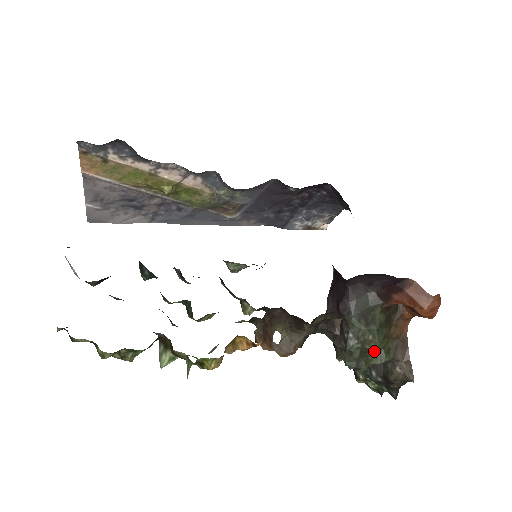
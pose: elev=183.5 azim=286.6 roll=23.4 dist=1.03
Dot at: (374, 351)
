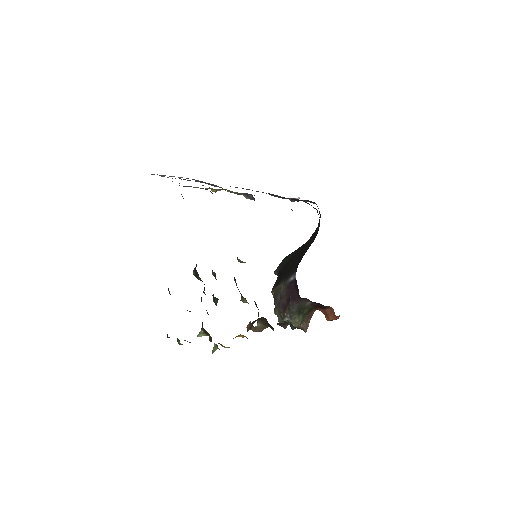
Dot at: occluded
